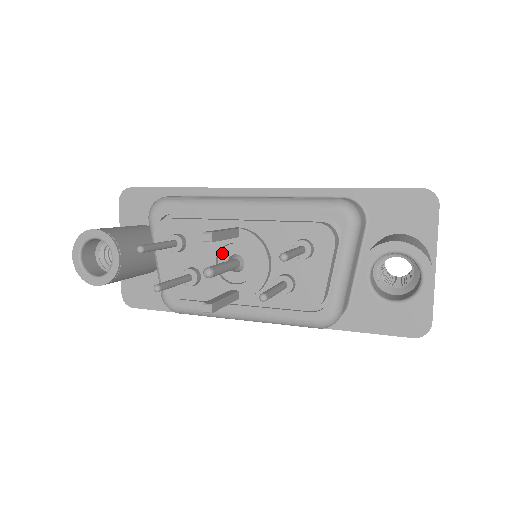
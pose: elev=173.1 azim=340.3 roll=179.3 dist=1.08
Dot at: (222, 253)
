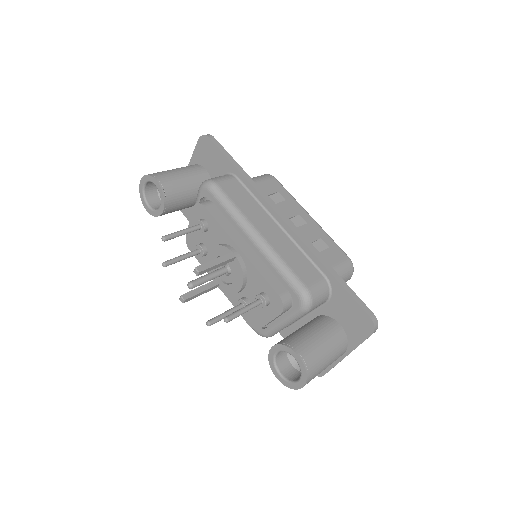
Dot at: occluded
